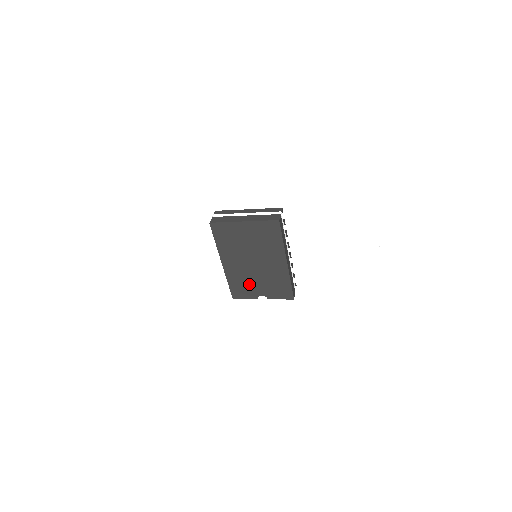
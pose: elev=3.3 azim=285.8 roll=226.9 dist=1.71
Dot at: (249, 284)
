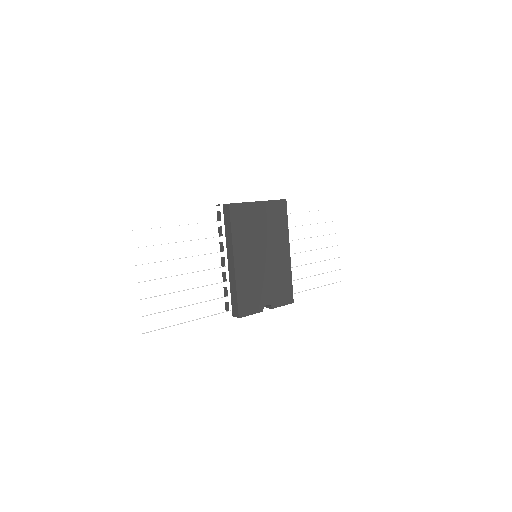
Dot at: (257, 289)
